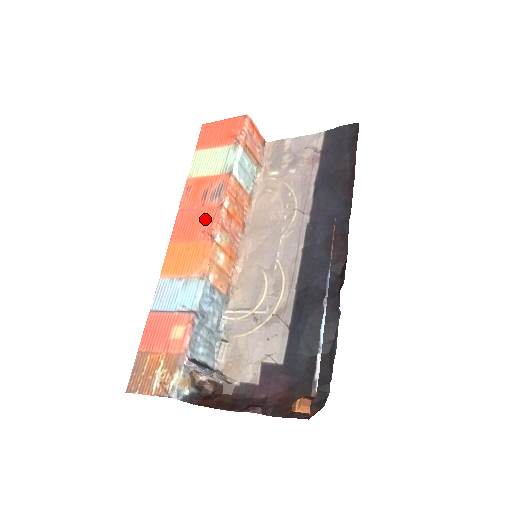
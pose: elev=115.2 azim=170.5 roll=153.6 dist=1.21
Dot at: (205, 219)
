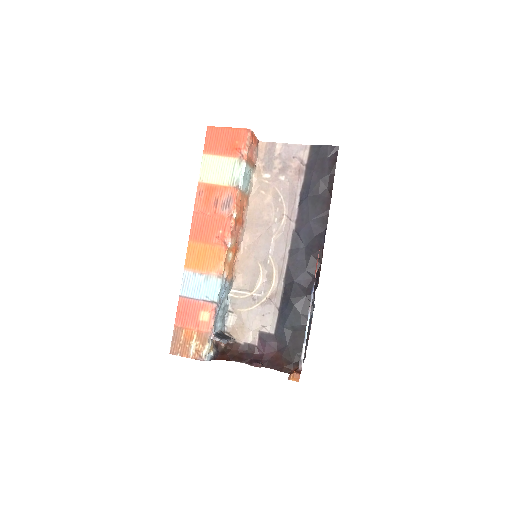
Dot at: (218, 226)
